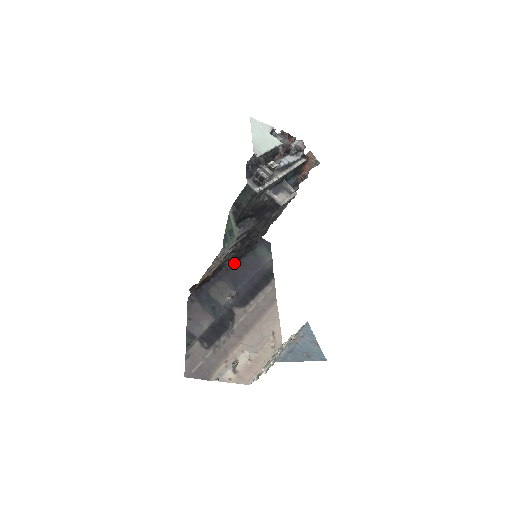
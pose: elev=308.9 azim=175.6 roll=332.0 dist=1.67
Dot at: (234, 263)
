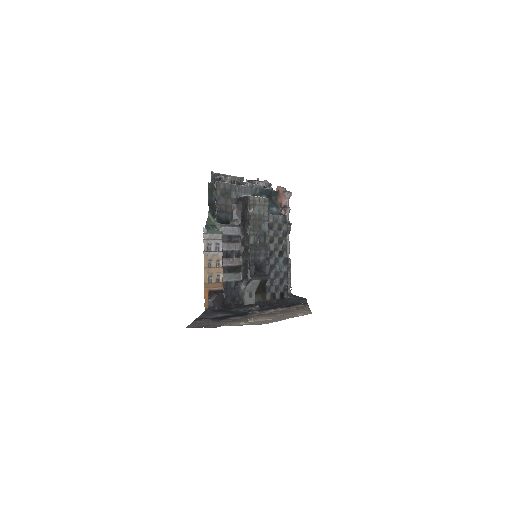
Dot at: (261, 303)
